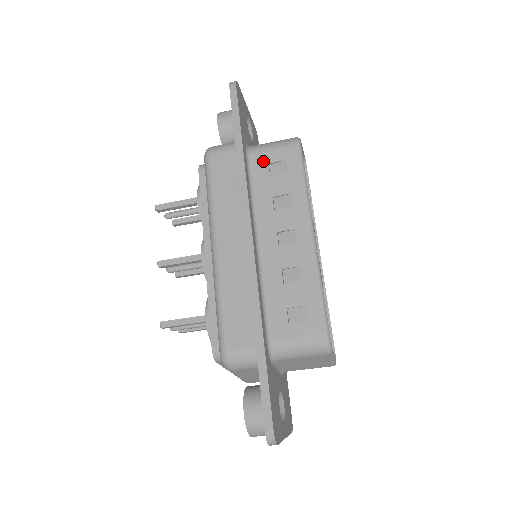
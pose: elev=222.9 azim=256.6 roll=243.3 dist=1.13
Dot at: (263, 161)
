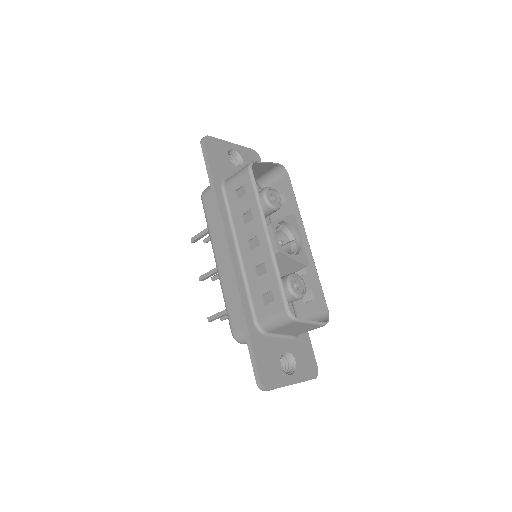
Dot at: (232, 190)
